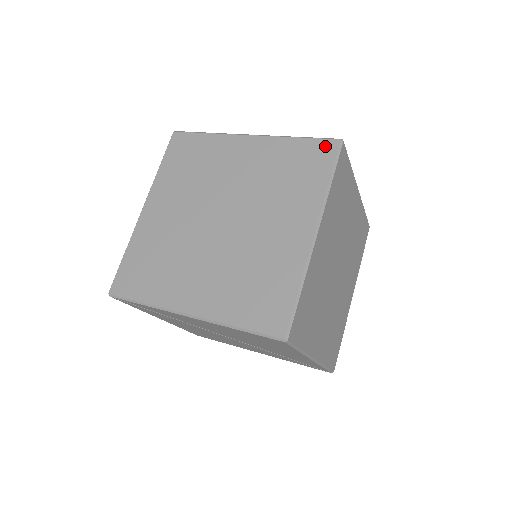
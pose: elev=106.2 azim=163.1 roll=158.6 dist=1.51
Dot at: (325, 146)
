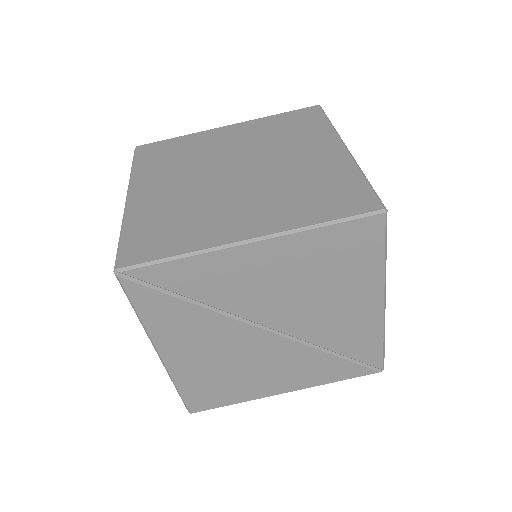
Dot at: (307, 110)
